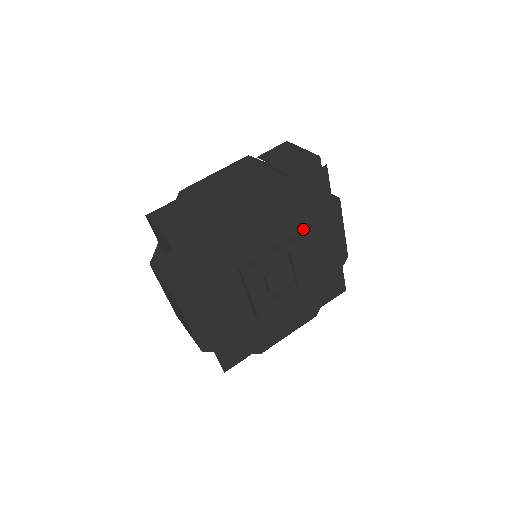
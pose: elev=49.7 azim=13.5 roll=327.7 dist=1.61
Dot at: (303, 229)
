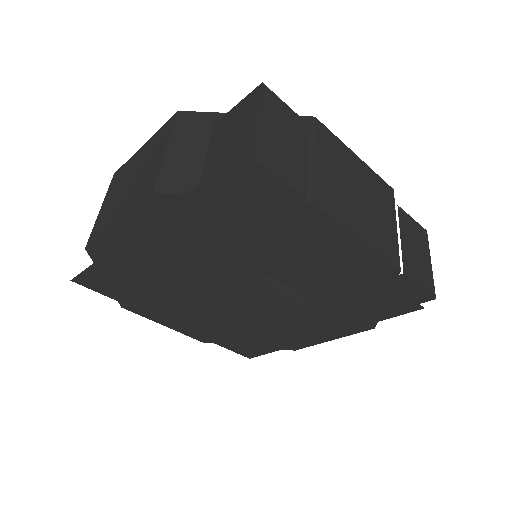
Dot at: (322, 307)
